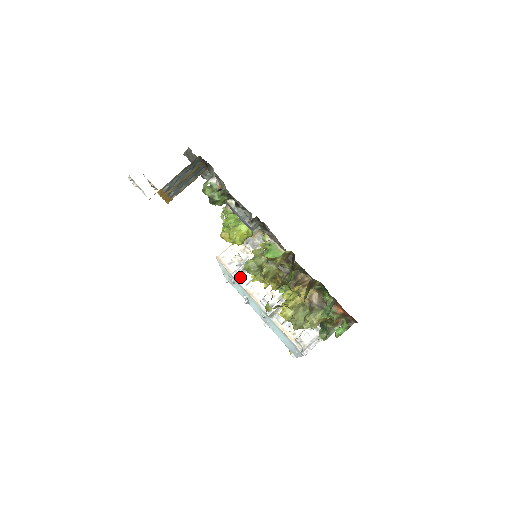
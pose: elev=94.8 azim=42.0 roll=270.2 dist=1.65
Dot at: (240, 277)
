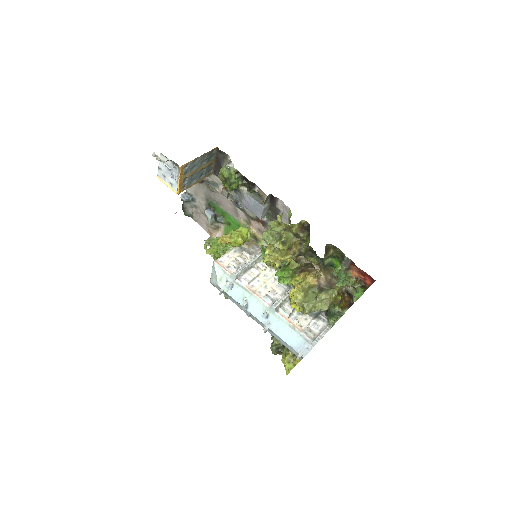
Dot at: (240, 277)
